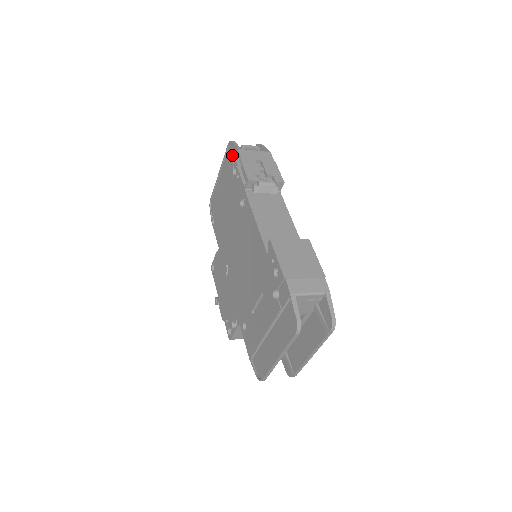
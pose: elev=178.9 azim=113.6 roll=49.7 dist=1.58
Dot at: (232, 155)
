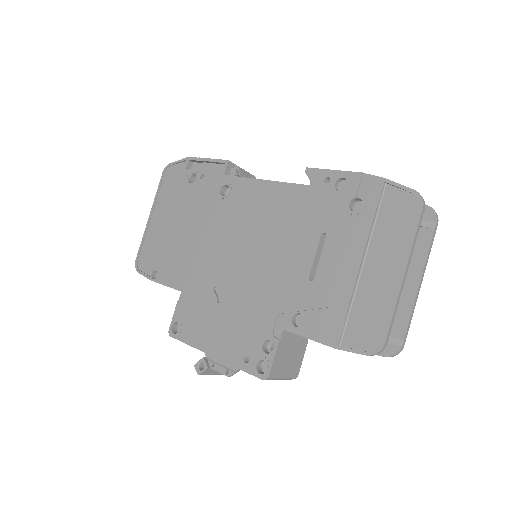
Dot at: (176, 174)
